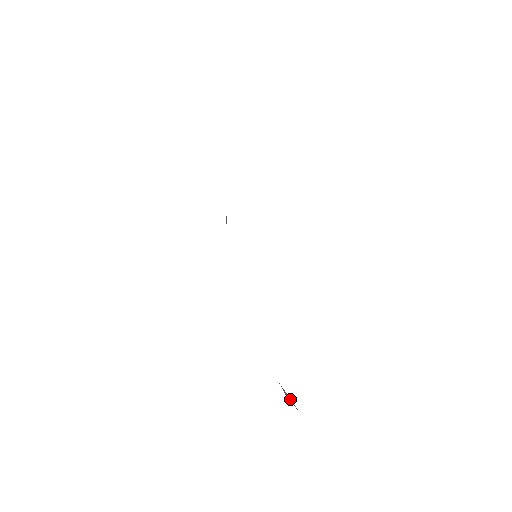
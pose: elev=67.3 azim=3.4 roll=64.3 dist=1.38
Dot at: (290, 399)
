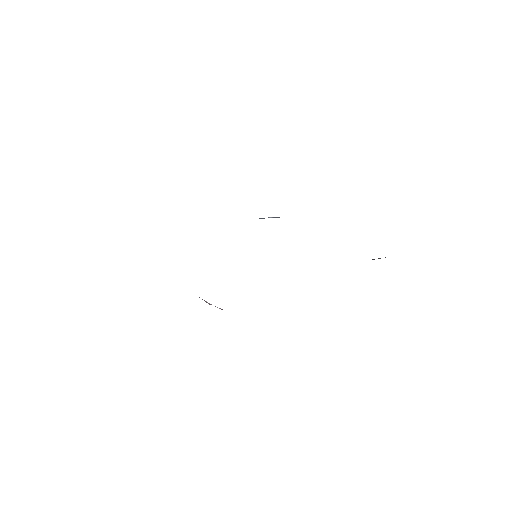
Dot at: occluded
